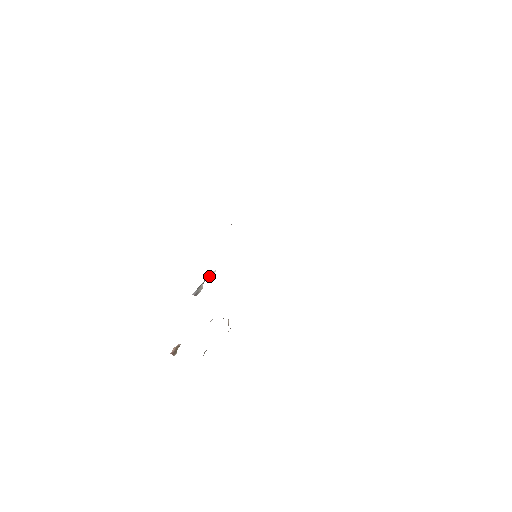
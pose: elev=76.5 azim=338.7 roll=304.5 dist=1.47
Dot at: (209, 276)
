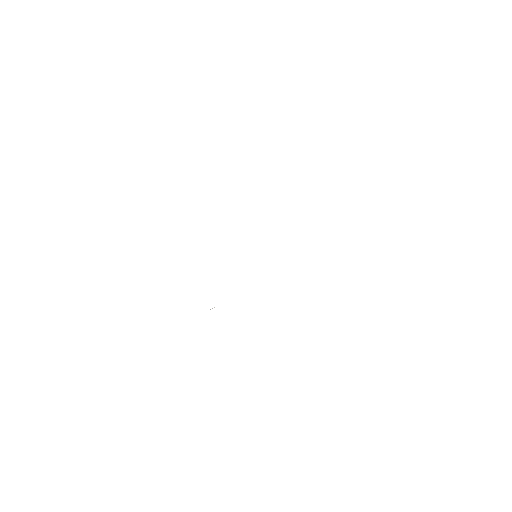
Dot at: occluded
